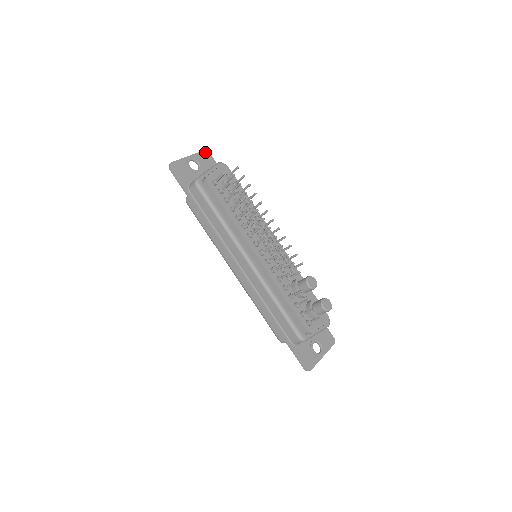
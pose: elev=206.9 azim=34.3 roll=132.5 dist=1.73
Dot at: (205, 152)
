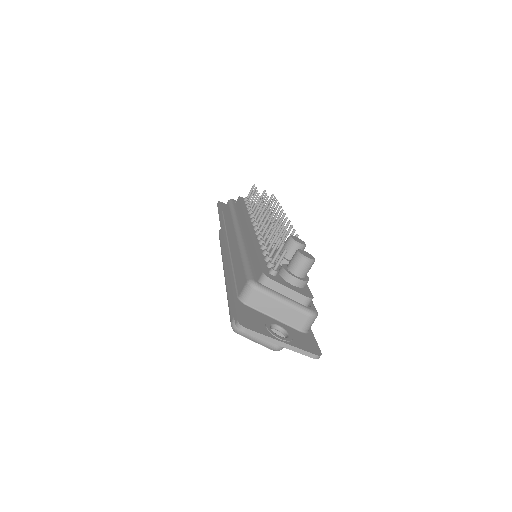
Dot at: occluded
